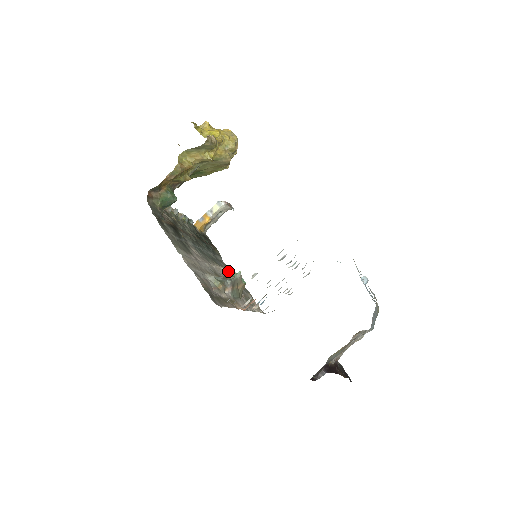
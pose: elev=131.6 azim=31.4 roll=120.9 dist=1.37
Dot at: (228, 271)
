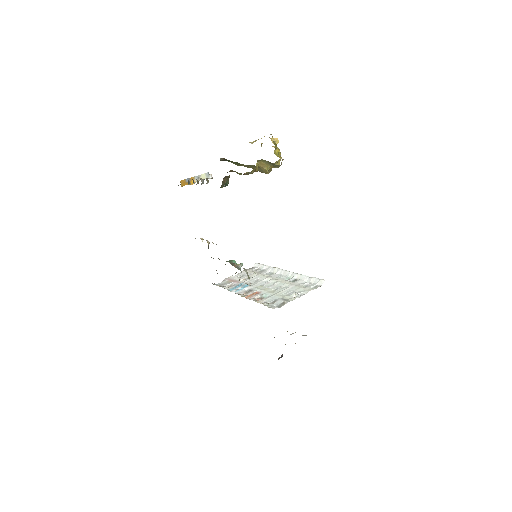
Dot at: occluded
